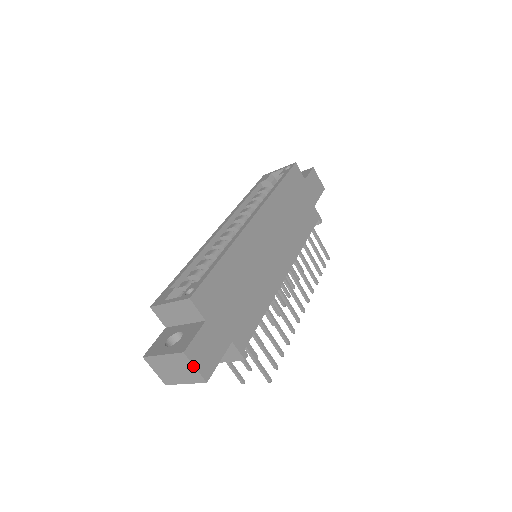
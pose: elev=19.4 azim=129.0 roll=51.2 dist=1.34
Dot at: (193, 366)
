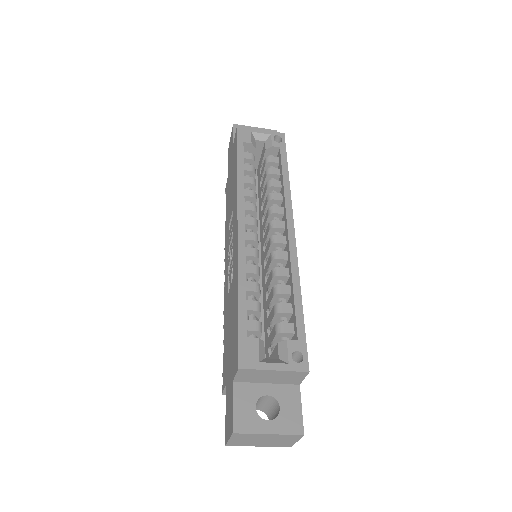
Dot at: (297, 441)
